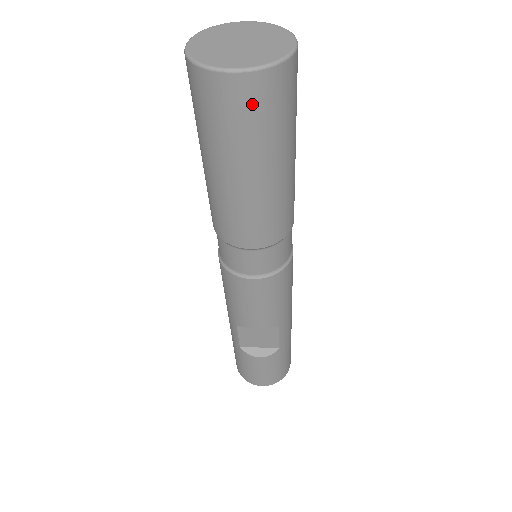
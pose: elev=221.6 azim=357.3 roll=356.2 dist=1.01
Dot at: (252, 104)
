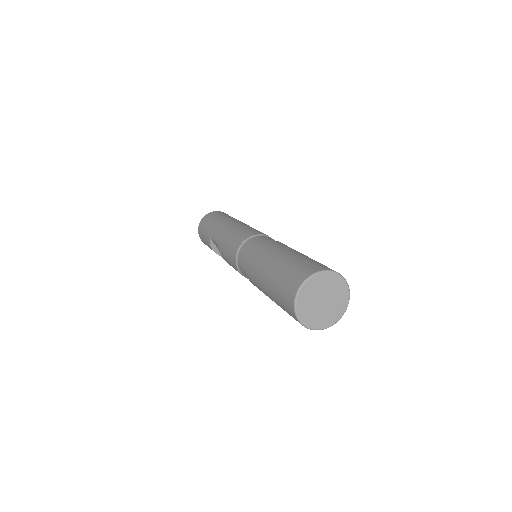
Dot at: occluded
